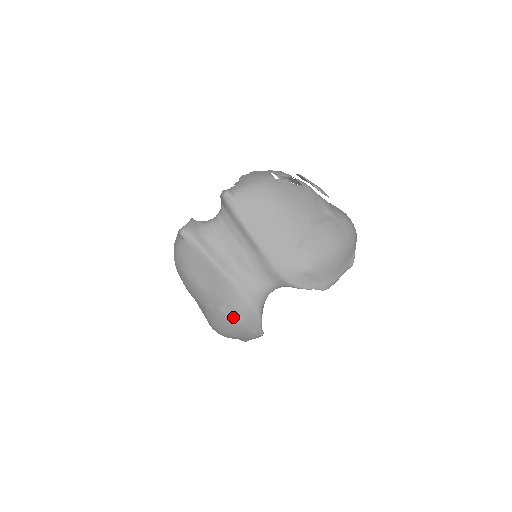
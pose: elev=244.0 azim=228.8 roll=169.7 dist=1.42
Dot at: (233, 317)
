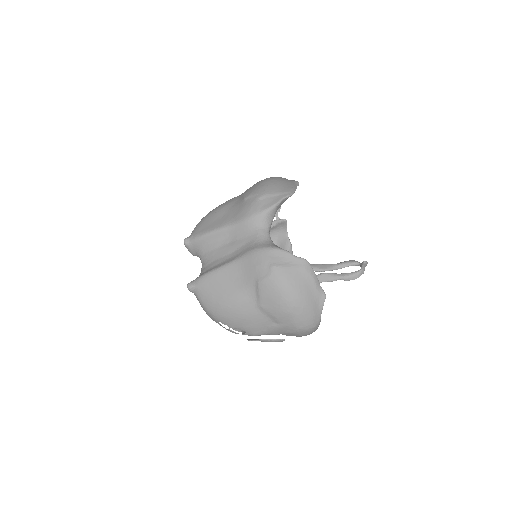
Dot at: (267, 272)
